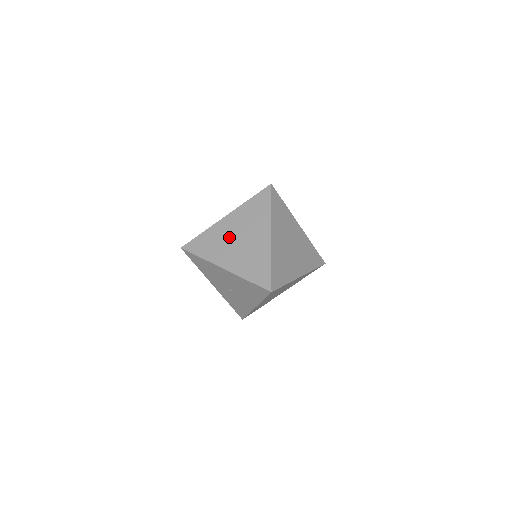
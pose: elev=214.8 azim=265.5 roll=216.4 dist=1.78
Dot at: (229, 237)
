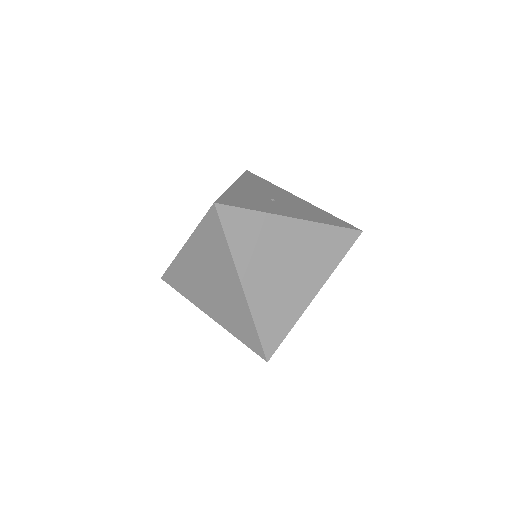
Dot at: (199, 277)
